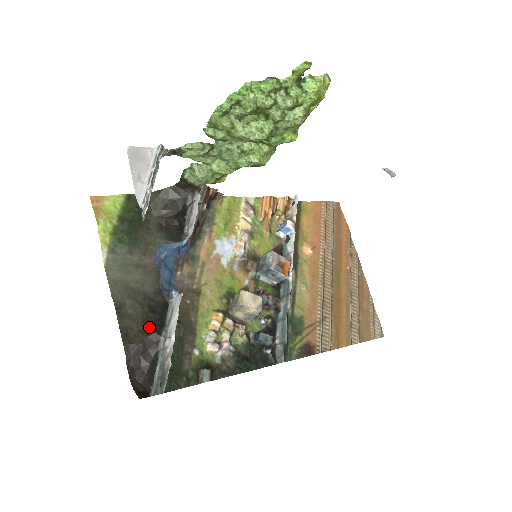
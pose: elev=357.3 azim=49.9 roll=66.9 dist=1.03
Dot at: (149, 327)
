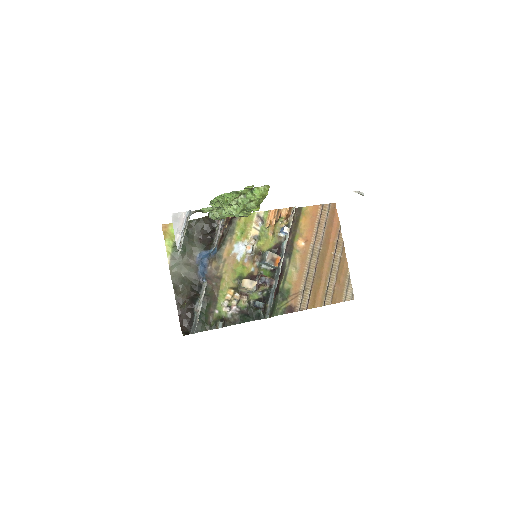
Dot at: (190, 300)
